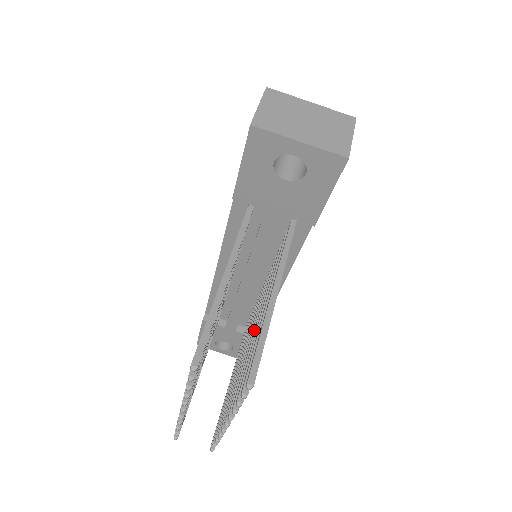
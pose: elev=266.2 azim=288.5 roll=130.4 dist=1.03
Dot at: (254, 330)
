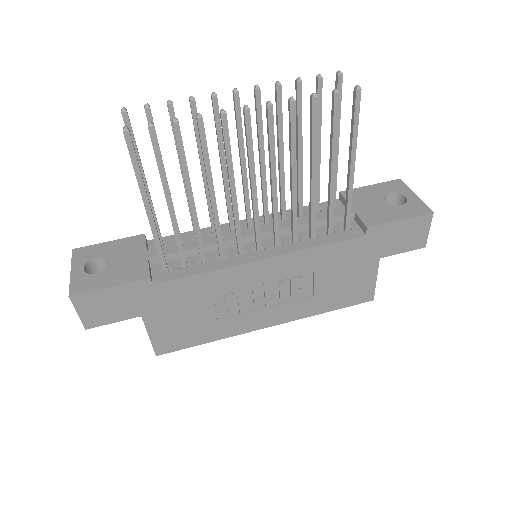
Dot at: (294, 172)
